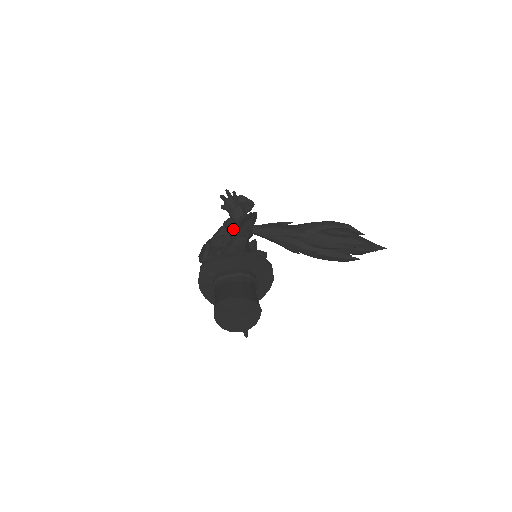
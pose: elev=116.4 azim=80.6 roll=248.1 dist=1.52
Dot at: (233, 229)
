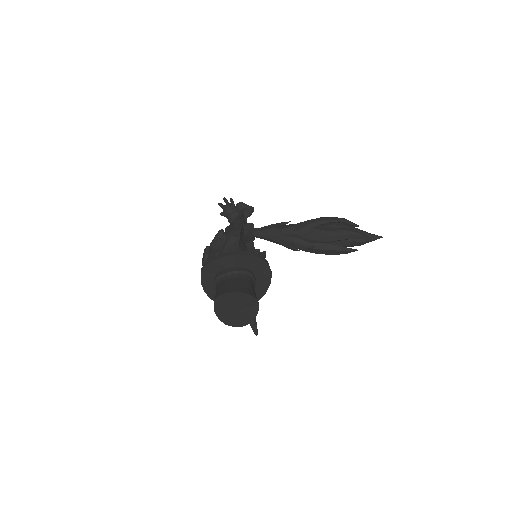
Dot at: occluded
